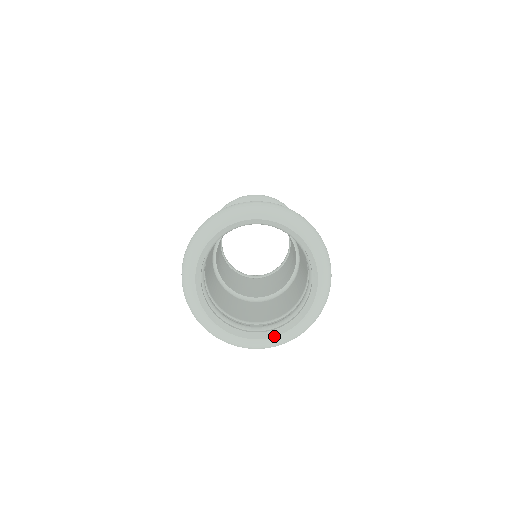
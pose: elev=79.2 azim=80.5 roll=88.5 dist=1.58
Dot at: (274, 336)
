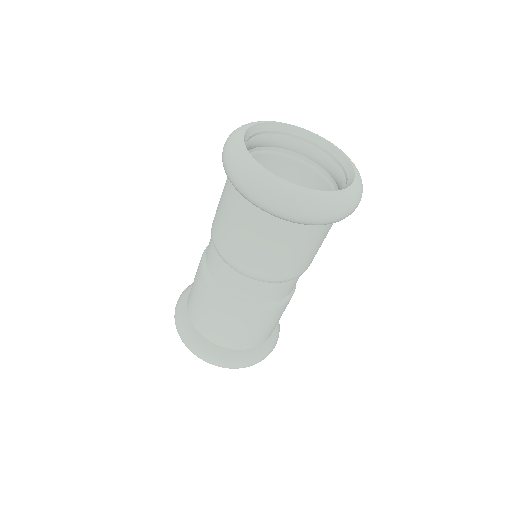
Dot at: (304, 187)
